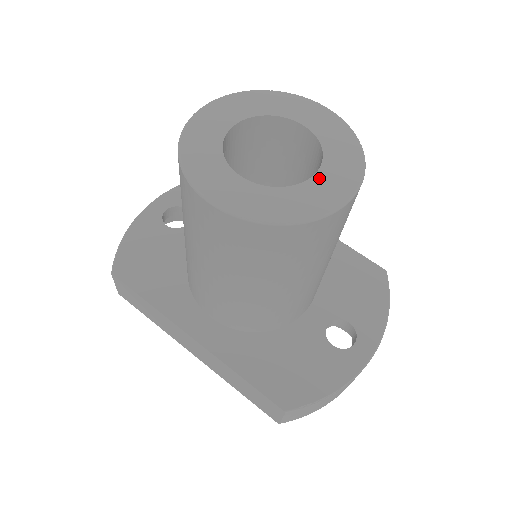
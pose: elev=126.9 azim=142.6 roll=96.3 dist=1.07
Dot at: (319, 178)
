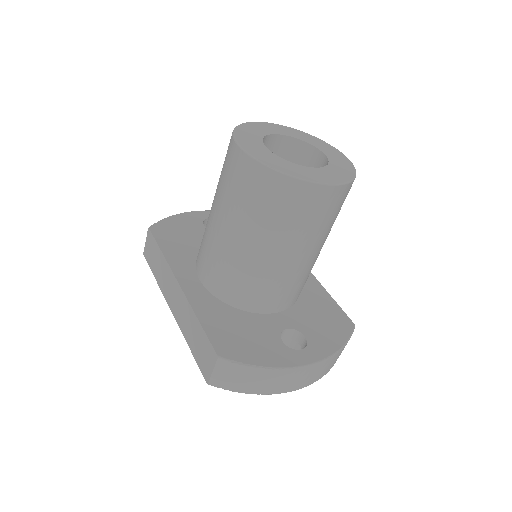
Dot at: (317, 170)
